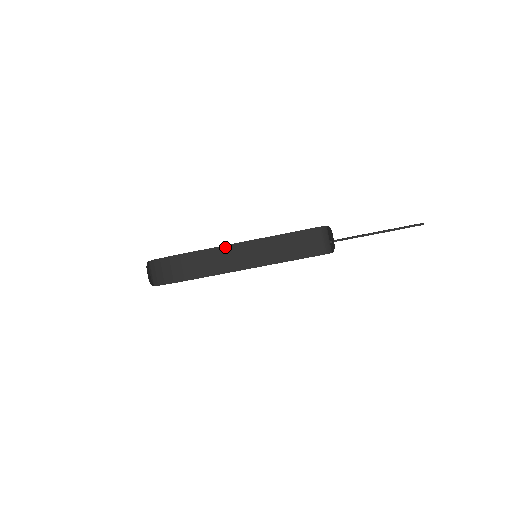
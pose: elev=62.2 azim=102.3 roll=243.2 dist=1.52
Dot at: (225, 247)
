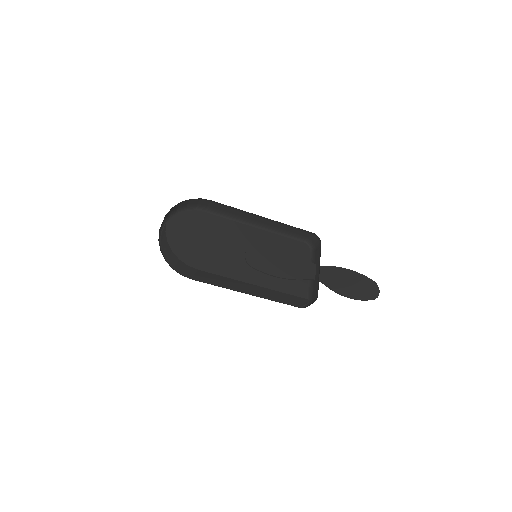
Dot at: (237, 281)
